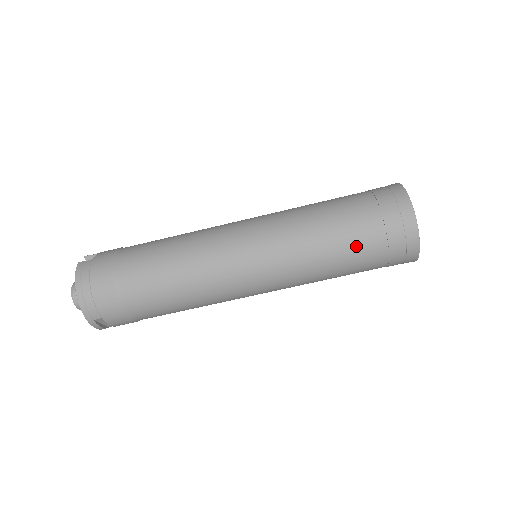
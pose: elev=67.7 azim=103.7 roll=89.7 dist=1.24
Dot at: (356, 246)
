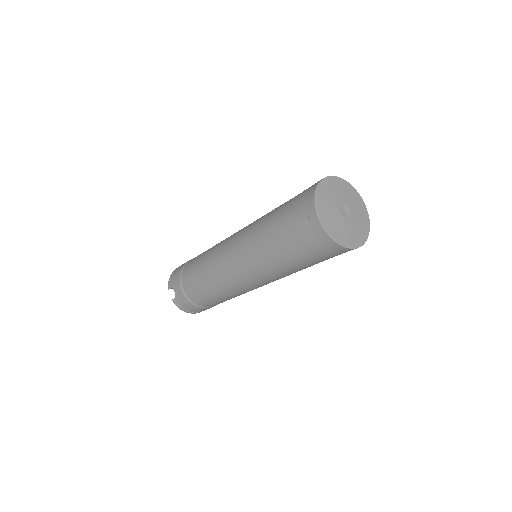
Dot at: occluded
